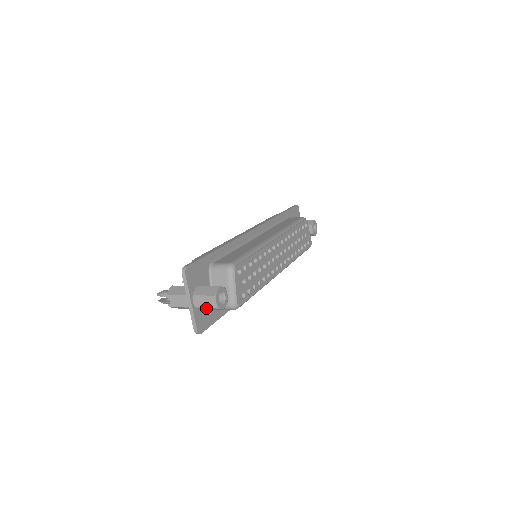
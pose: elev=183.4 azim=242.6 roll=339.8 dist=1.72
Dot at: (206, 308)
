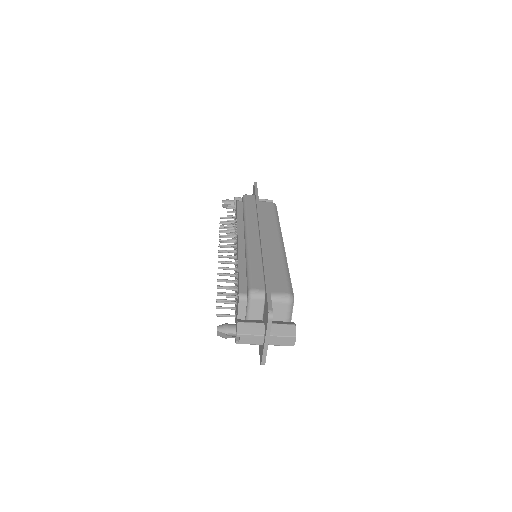
Dot at: (279, 345)
